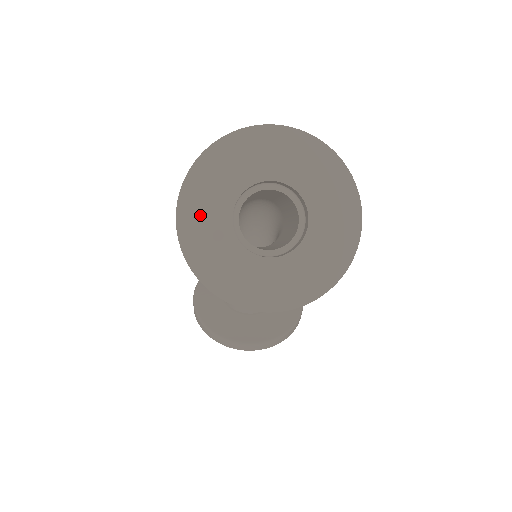
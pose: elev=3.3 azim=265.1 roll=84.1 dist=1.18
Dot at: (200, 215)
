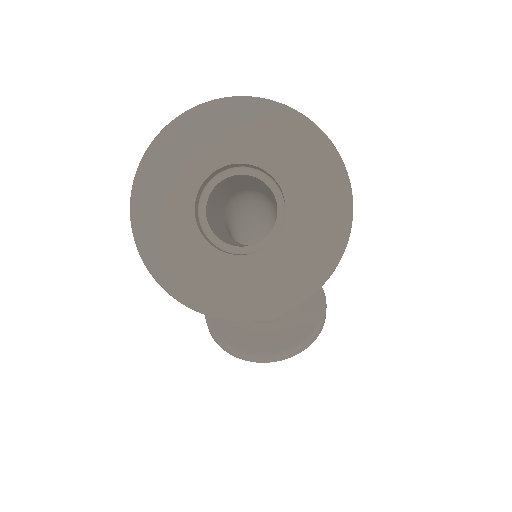
Dot at: (157, 211)
